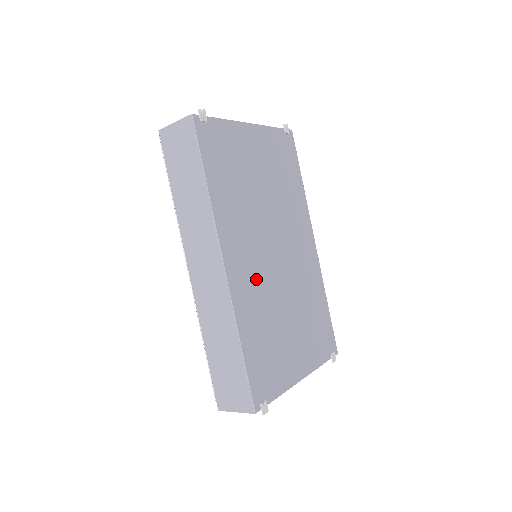
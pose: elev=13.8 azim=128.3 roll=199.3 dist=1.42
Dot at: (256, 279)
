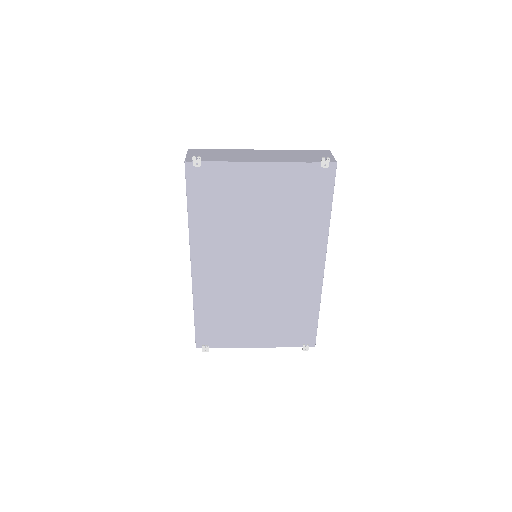
Dot at: (225, 280)
